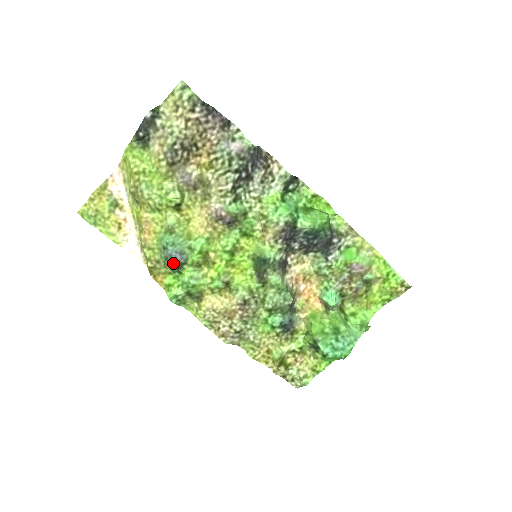
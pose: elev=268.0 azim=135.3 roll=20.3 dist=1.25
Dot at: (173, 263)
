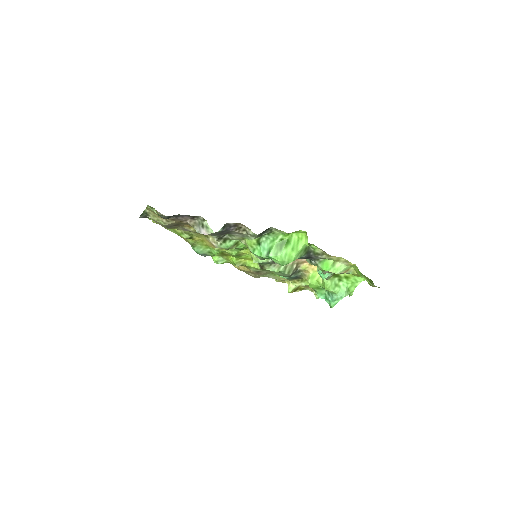
Dot at: occluded
